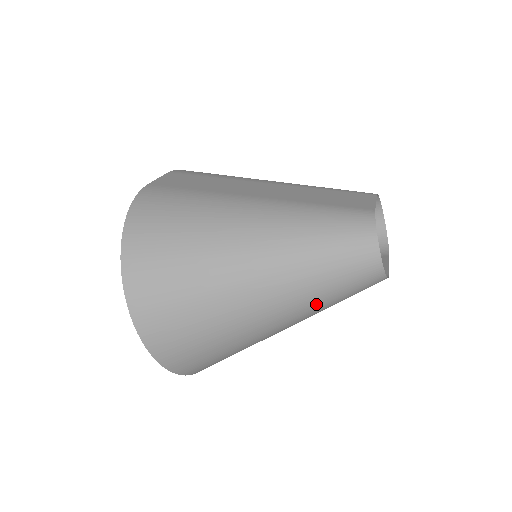
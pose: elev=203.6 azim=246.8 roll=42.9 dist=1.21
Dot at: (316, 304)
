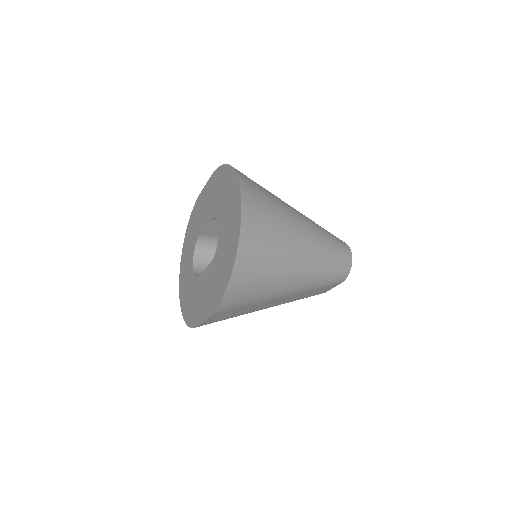
Dot at: (323, 264)
